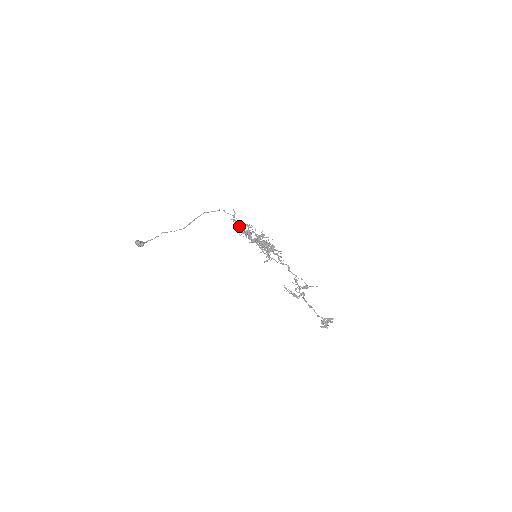
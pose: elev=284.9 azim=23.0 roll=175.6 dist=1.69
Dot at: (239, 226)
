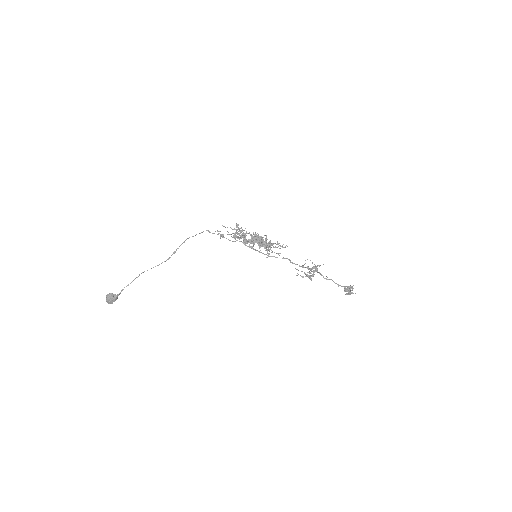
Dot at: (236, 223)
